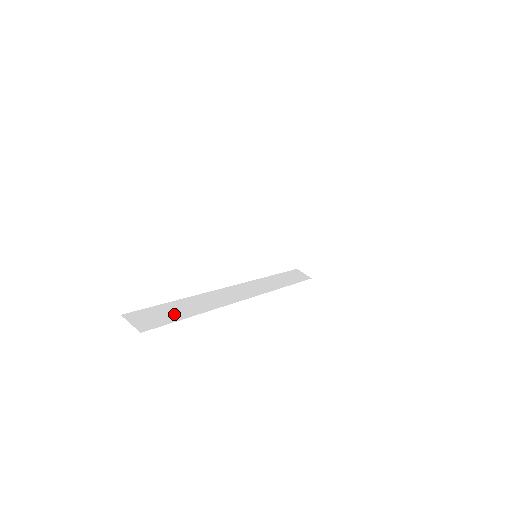
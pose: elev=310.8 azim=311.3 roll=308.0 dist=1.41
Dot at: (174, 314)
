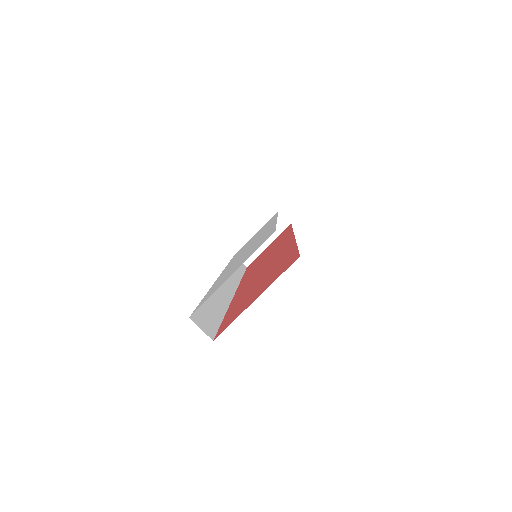
Dot at: (214, 315)
